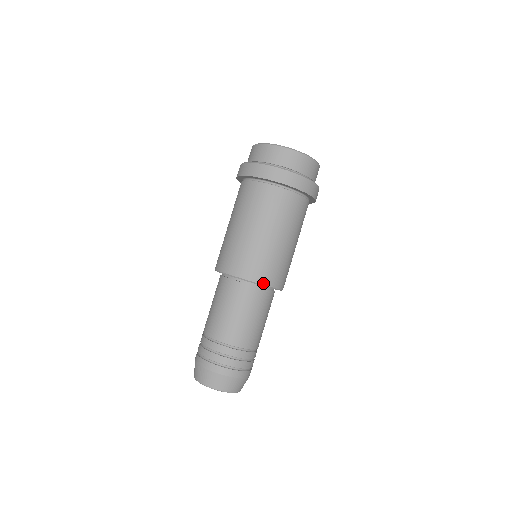
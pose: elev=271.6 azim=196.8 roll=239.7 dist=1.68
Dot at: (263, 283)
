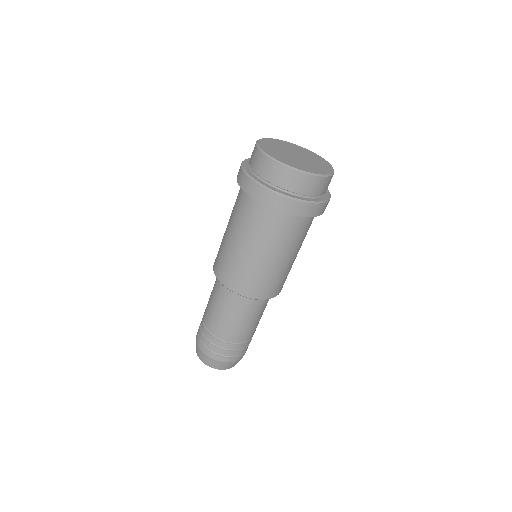
Dot at: (275, 296)
